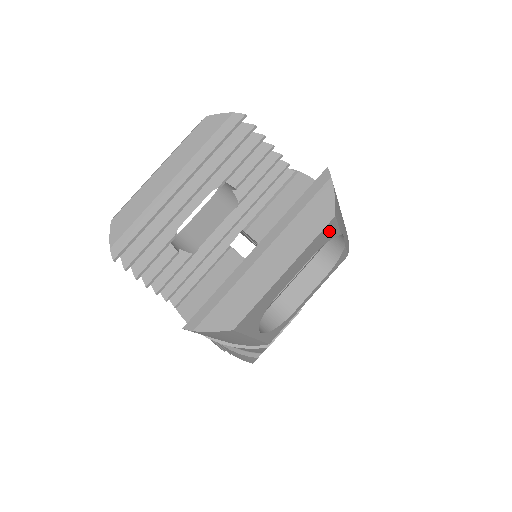
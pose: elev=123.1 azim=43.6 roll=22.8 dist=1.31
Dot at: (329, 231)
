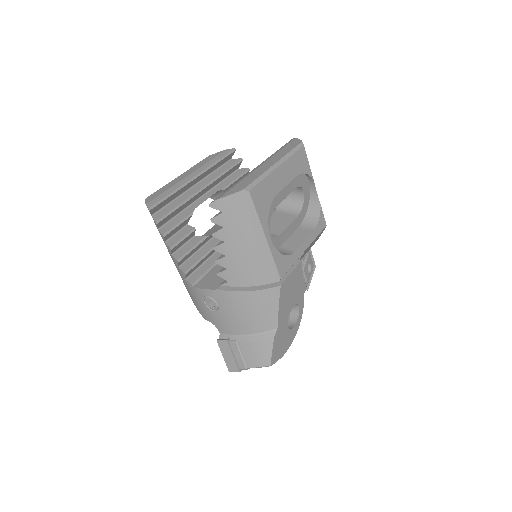
Dot at: (303, 160)
